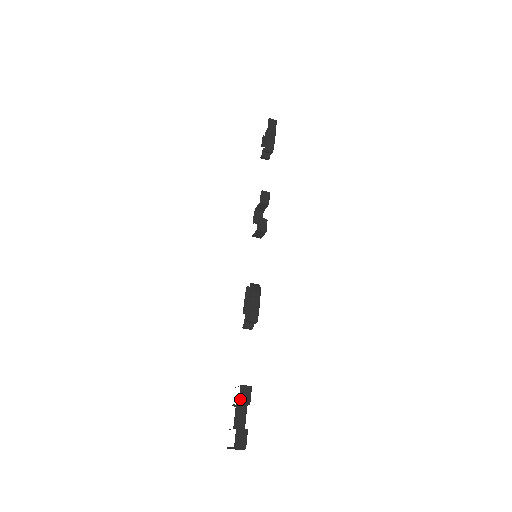
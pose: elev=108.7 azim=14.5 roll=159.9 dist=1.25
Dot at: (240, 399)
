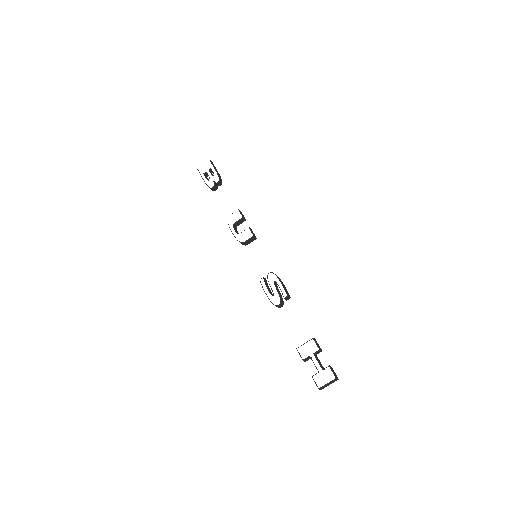
Dot at: (319, 347)
